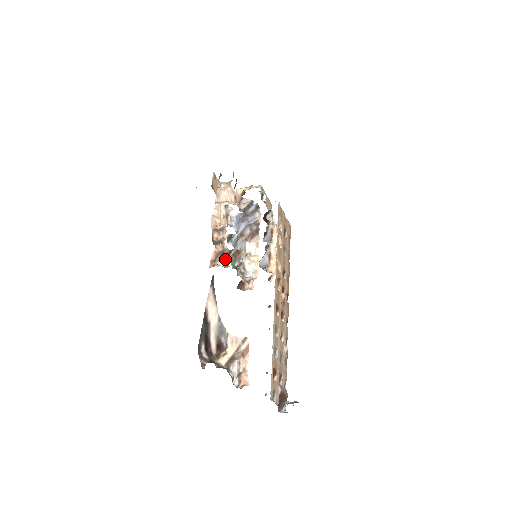
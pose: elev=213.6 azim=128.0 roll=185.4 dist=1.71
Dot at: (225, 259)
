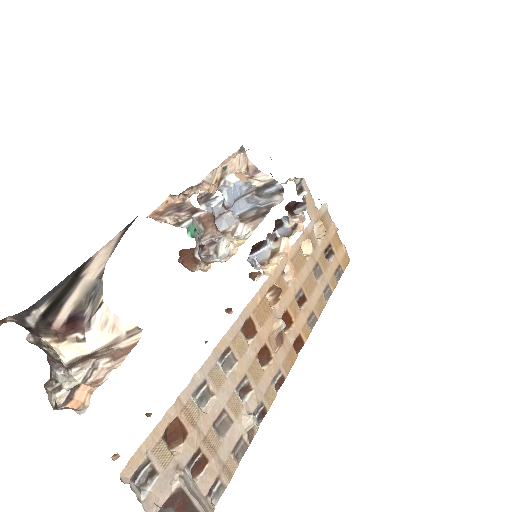
Dot at: (180, 217)
